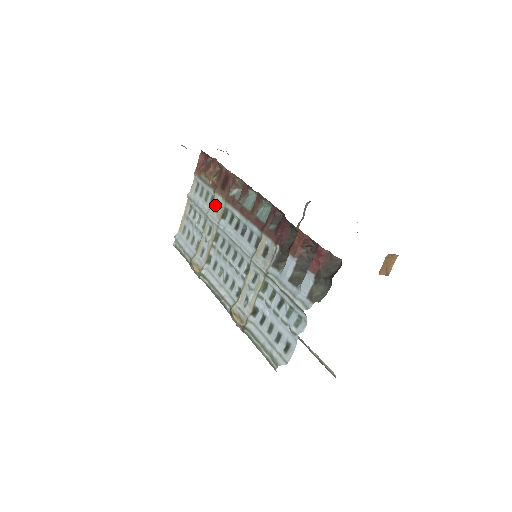
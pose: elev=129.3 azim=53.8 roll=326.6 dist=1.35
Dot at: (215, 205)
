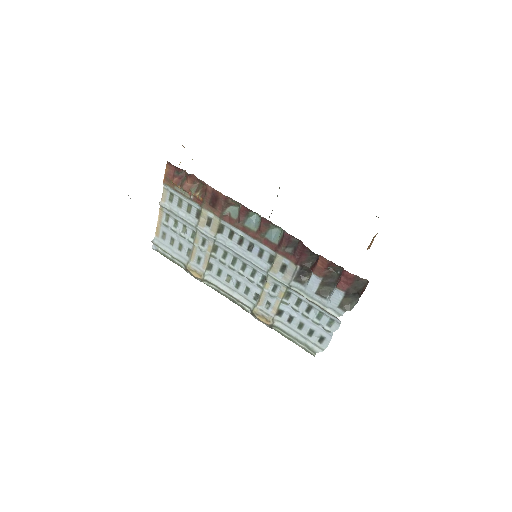
Dot at: (205, 220)
